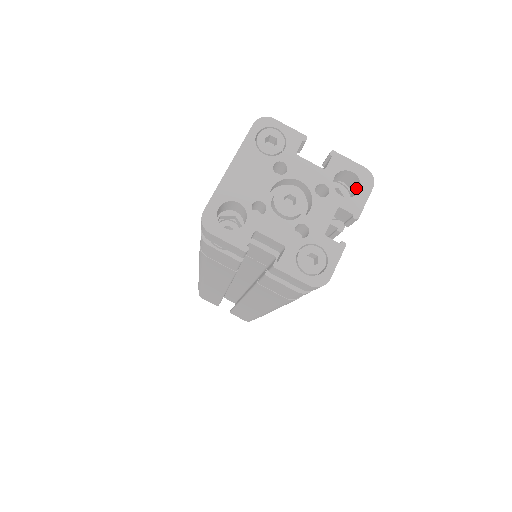
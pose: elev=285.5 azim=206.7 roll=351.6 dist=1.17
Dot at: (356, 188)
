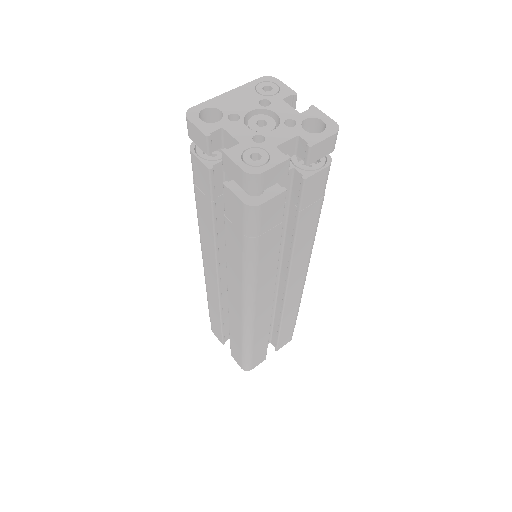
Dot at: occluded
